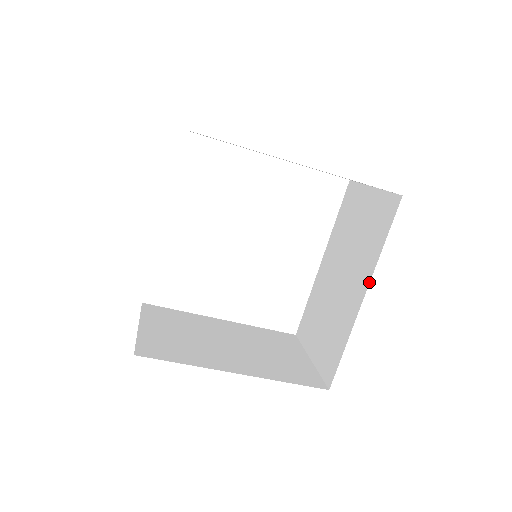
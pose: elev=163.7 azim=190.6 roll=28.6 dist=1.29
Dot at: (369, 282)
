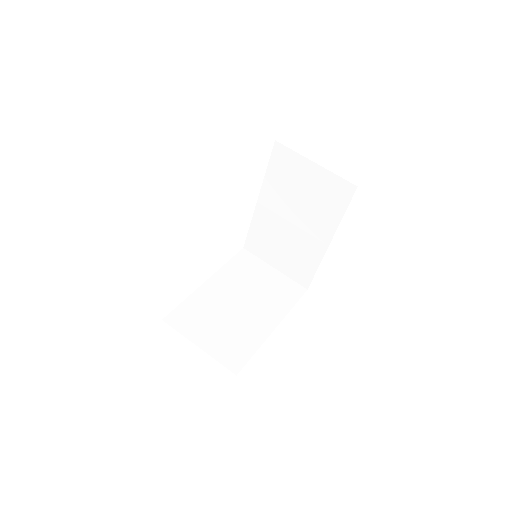
Dot at: occluded
